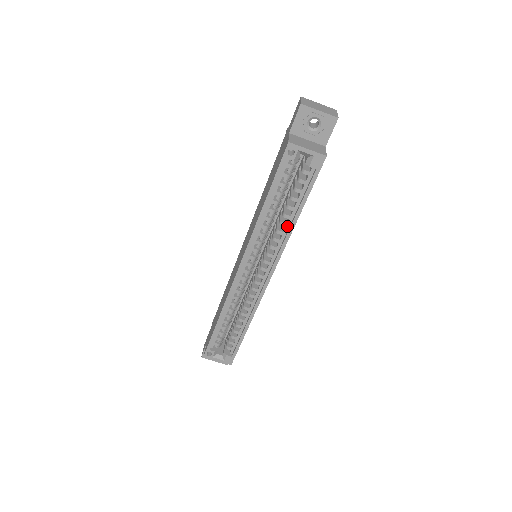
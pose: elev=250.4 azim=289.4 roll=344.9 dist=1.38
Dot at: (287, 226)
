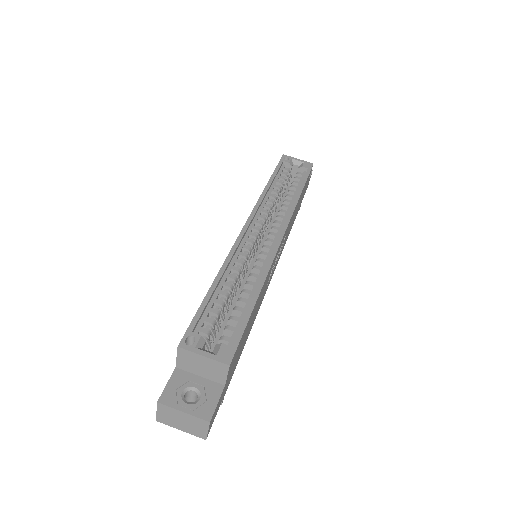
Dot at: (291, 202)
